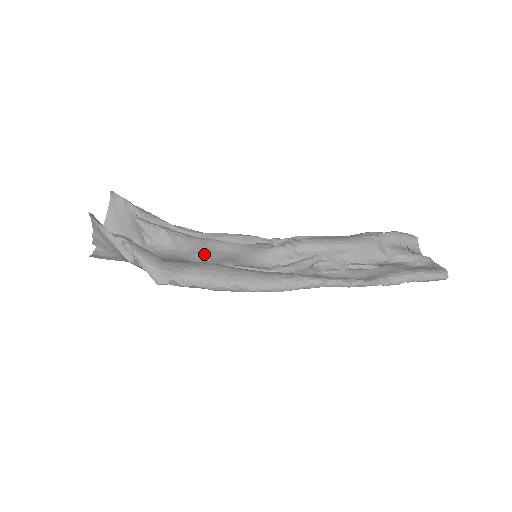
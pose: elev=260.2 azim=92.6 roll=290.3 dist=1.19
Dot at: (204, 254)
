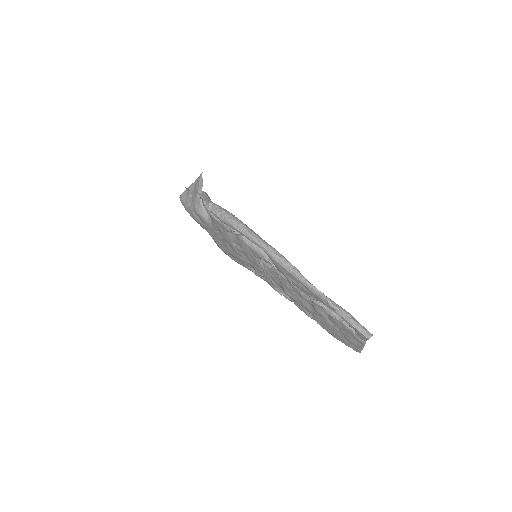
Dot at: occluded
